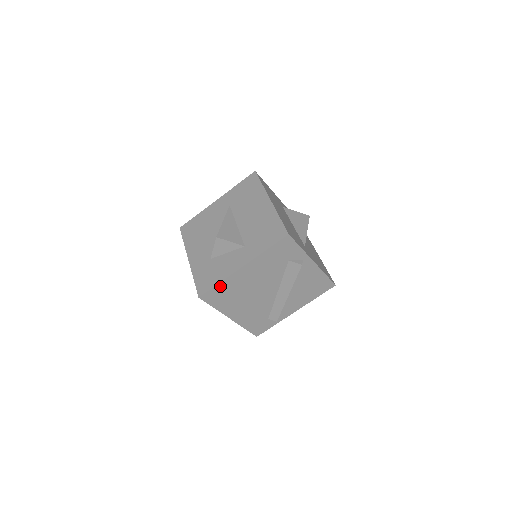
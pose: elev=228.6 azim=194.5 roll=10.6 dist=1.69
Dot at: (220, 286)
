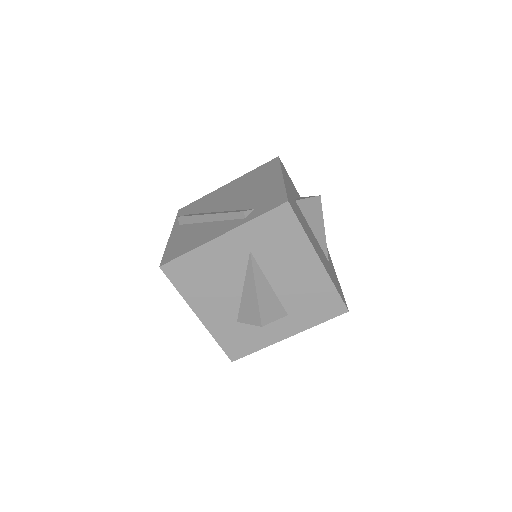
Dot at: (256, 348)
